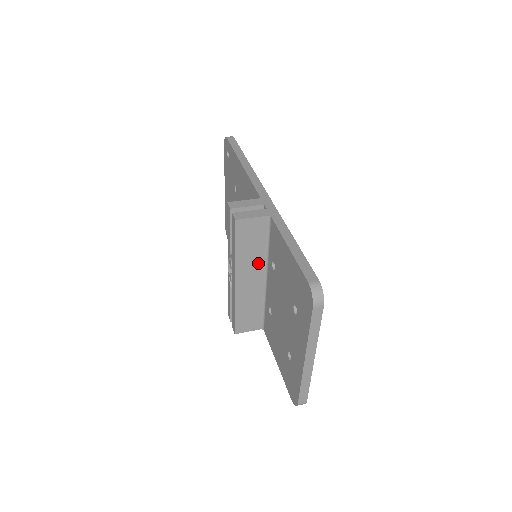
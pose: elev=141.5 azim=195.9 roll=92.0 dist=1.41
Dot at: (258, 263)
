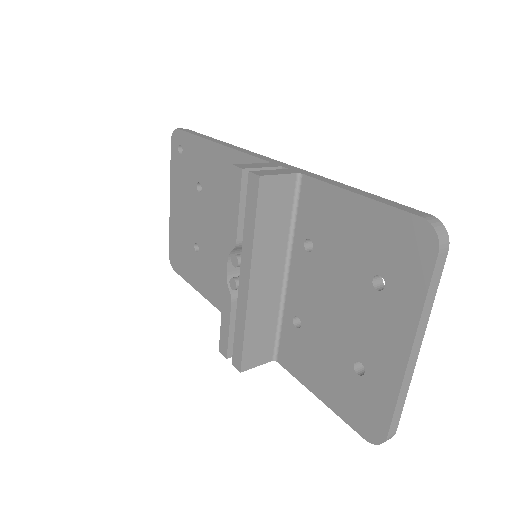
Dot at: (279, 250)
